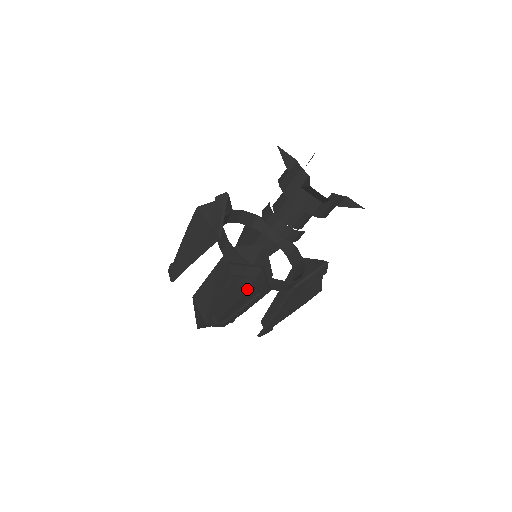
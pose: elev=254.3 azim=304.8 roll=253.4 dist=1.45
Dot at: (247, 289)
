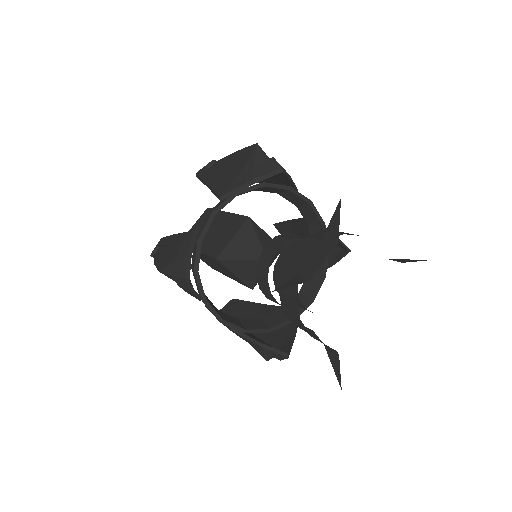
Dot at: (165, 273)
